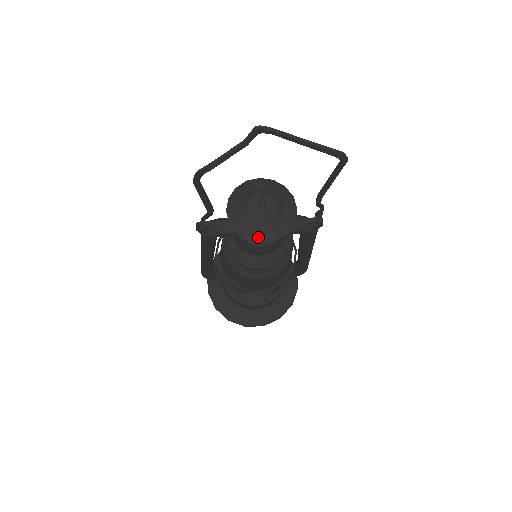
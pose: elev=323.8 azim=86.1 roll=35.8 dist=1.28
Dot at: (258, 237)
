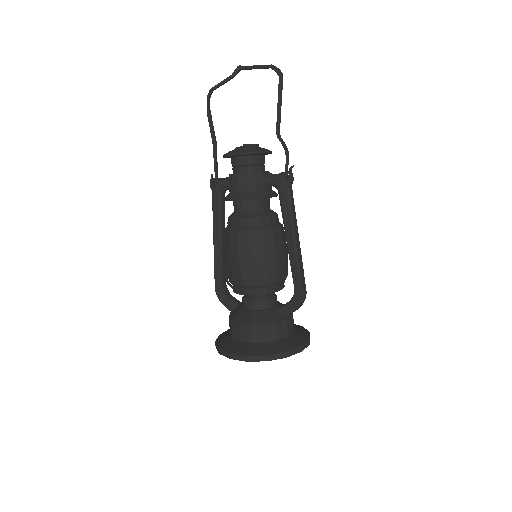
Dot at: (233, 152)
